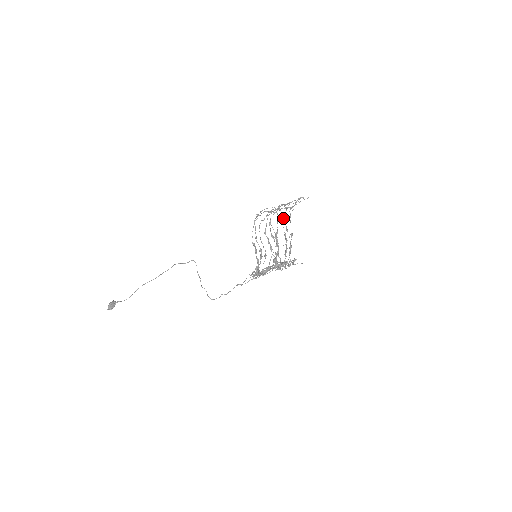
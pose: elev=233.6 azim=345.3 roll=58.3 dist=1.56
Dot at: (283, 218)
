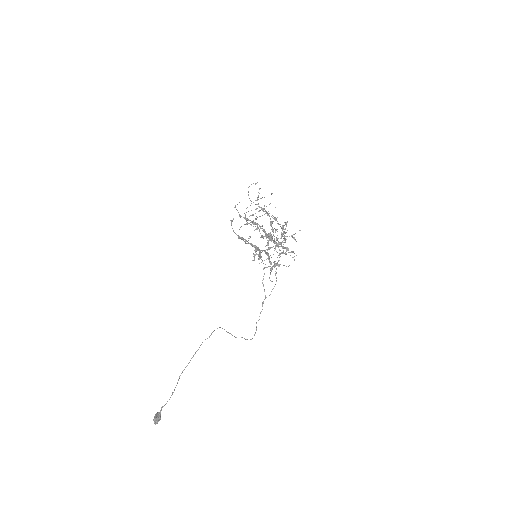
Dot at: (249, 198)
